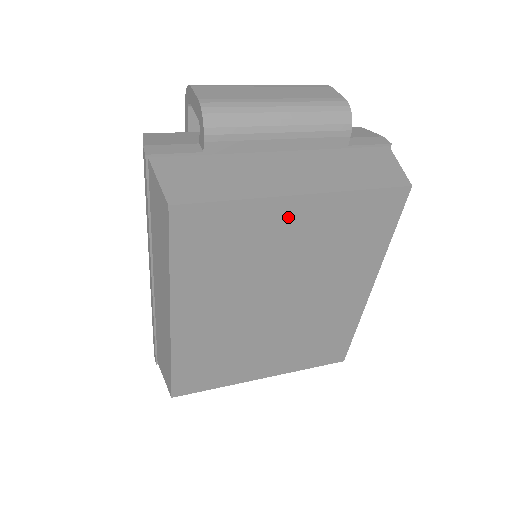
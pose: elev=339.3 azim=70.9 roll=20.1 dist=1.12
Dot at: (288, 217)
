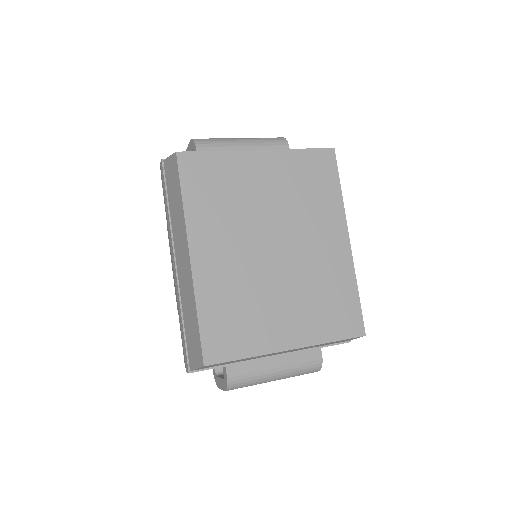
Dot at: (257, 166)
